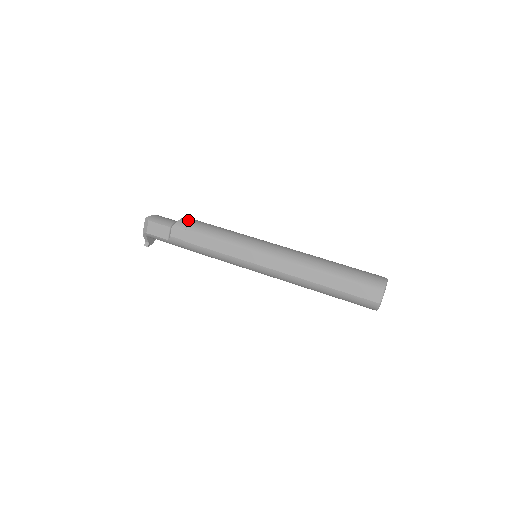
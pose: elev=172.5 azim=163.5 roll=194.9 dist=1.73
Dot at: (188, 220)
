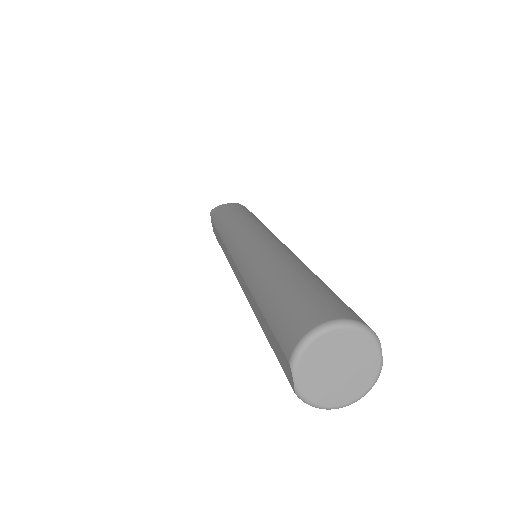
Dot at: (222, 208)
